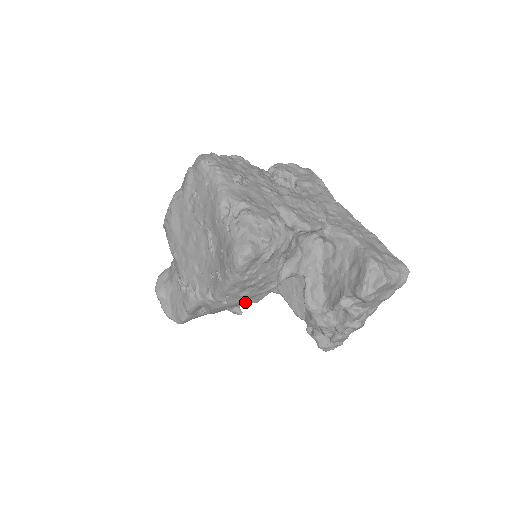
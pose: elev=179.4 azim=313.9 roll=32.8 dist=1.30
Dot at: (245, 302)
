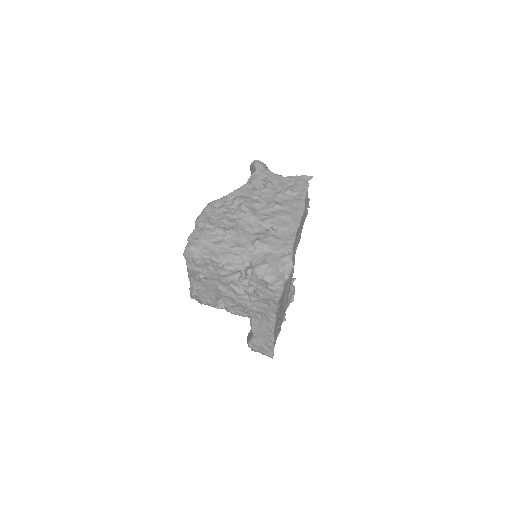
Dot at: occluded
